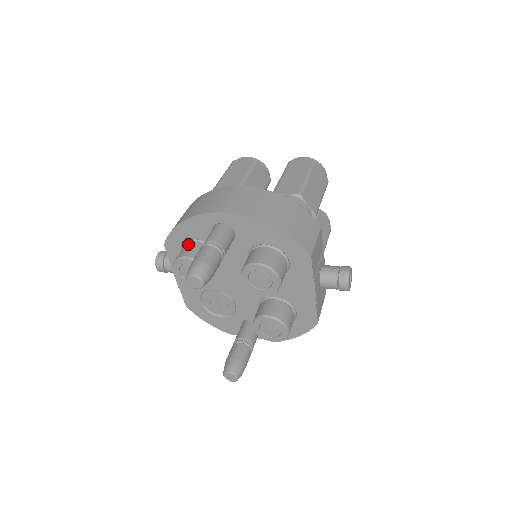
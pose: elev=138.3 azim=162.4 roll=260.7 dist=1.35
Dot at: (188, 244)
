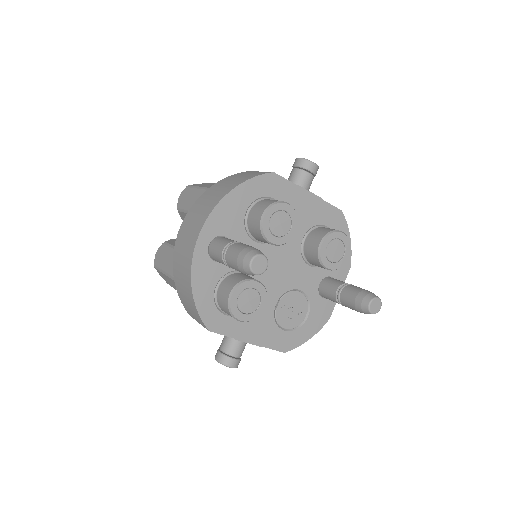
Dot at: (218, 296)
